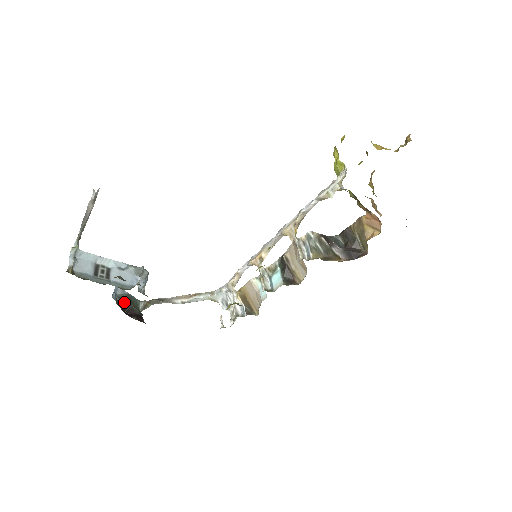
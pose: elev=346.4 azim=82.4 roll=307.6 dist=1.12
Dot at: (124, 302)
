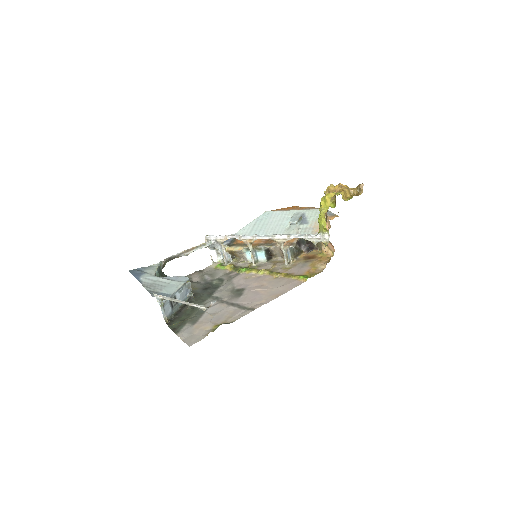
Dot at: occluded
